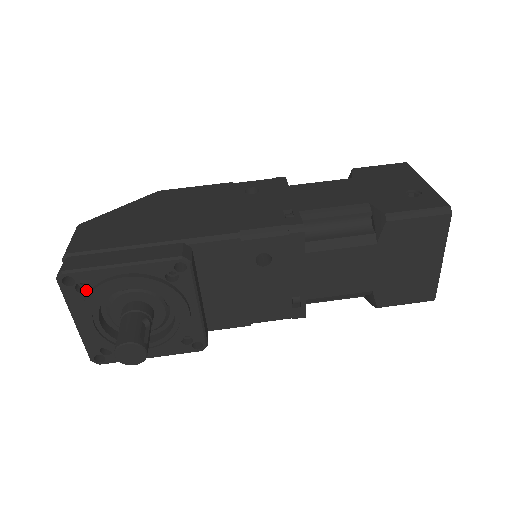
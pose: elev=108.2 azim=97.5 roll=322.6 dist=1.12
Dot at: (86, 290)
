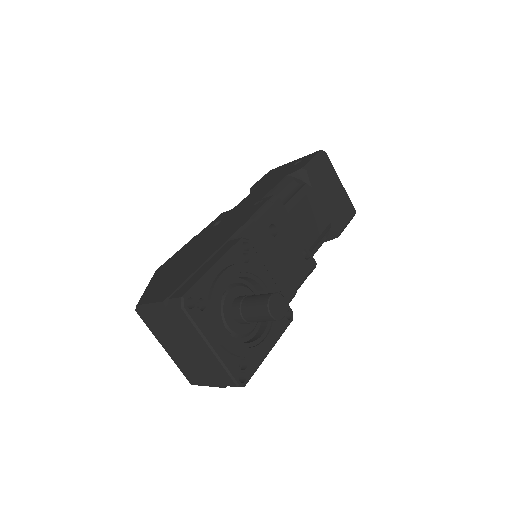
Dot at: (203, 308)
